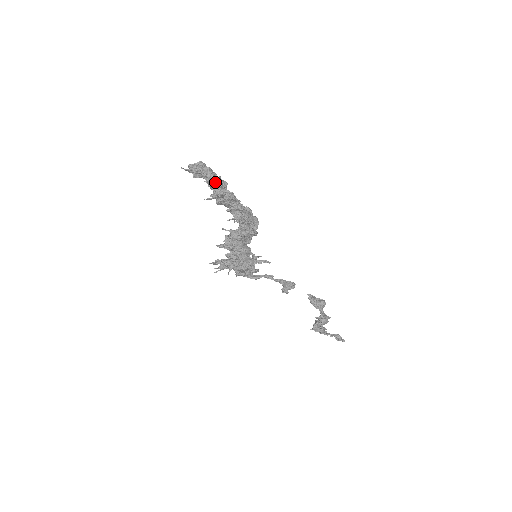
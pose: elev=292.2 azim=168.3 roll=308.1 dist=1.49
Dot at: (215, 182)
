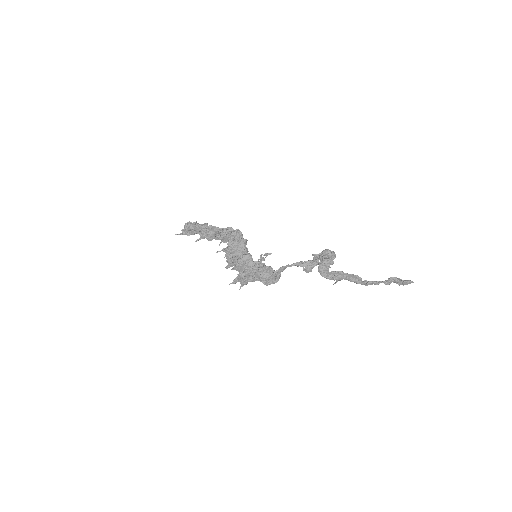
Dot at: (193, 227)
